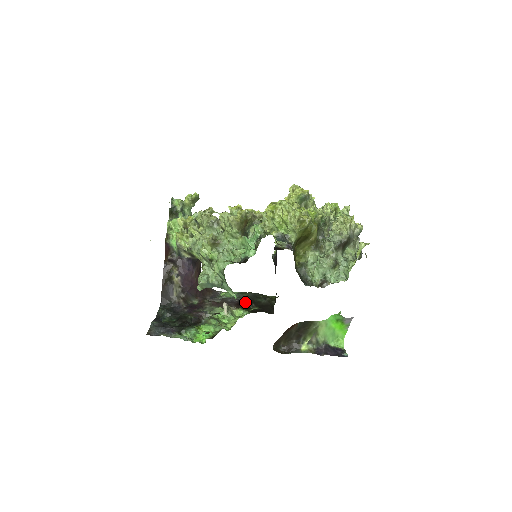
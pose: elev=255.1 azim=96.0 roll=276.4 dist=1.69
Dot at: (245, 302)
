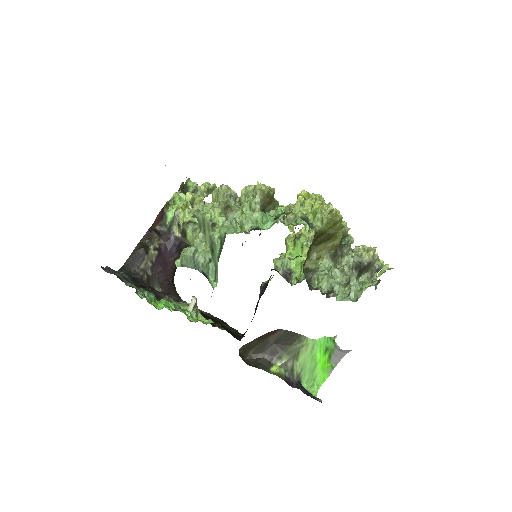
Dot at: (212, 318)
